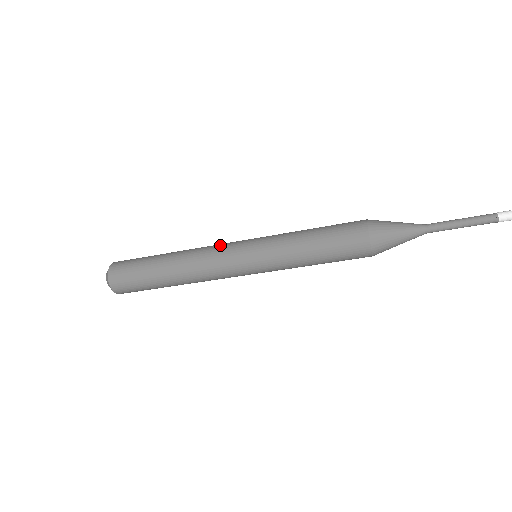
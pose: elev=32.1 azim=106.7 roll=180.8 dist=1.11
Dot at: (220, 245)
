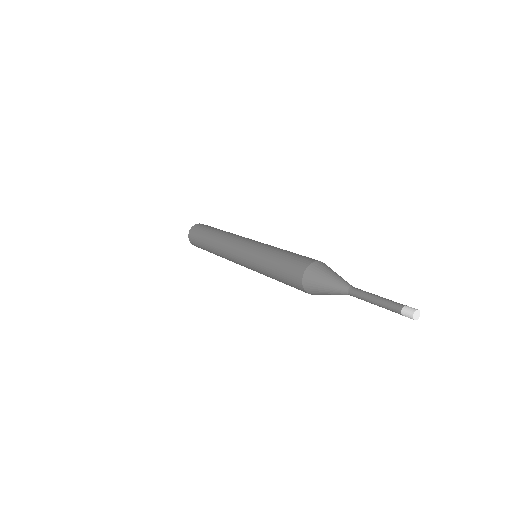
Dot at: (233, 243)
